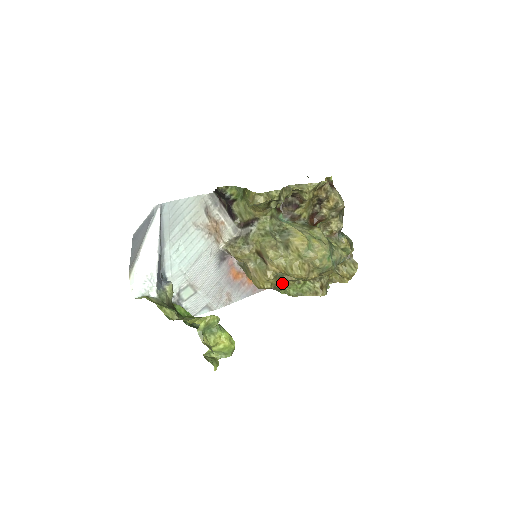
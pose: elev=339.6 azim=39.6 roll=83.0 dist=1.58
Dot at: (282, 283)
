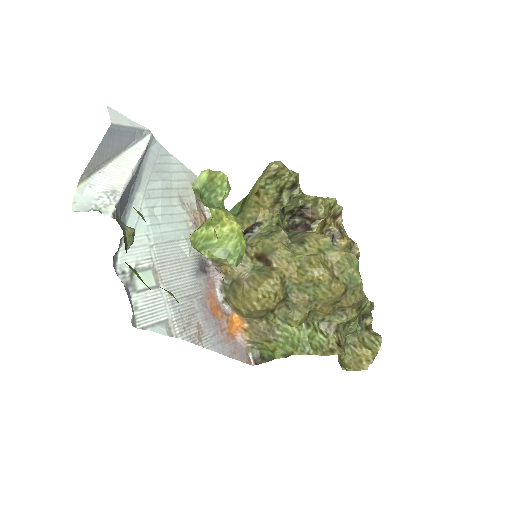
Dot at: (283, 325)
